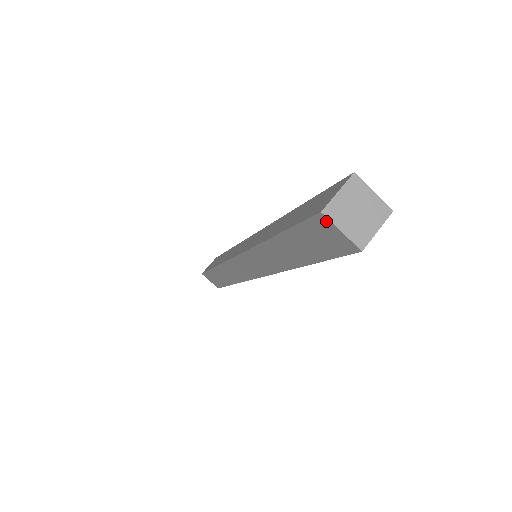
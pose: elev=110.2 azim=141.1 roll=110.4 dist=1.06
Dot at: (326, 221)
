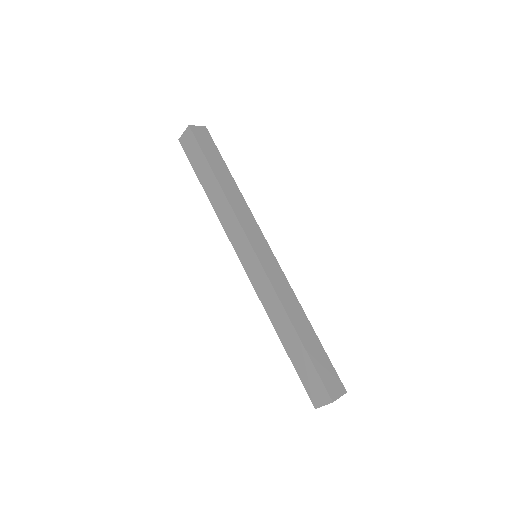
Dot at: (181, 139)
